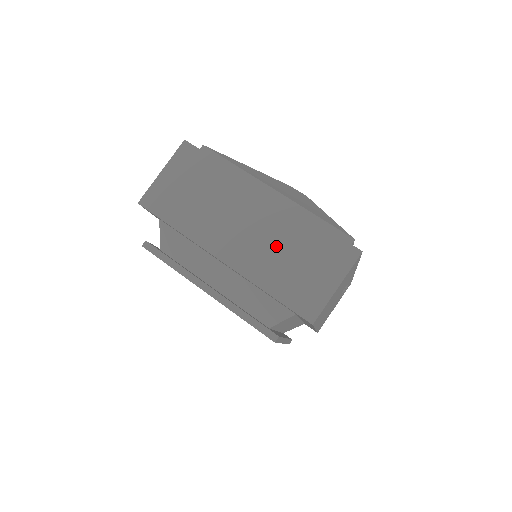
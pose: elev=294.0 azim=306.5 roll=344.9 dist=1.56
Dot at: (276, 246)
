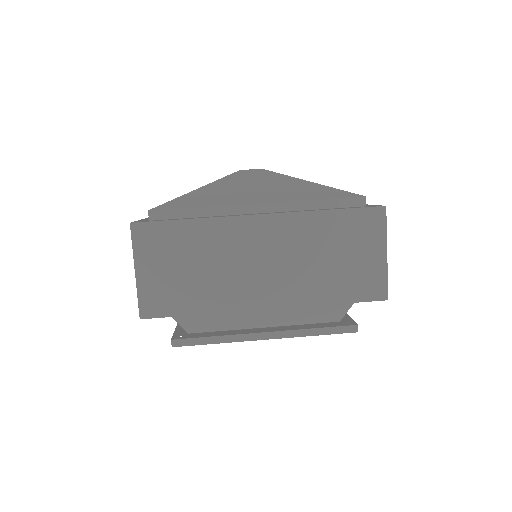
Dot at: (307, 259)
